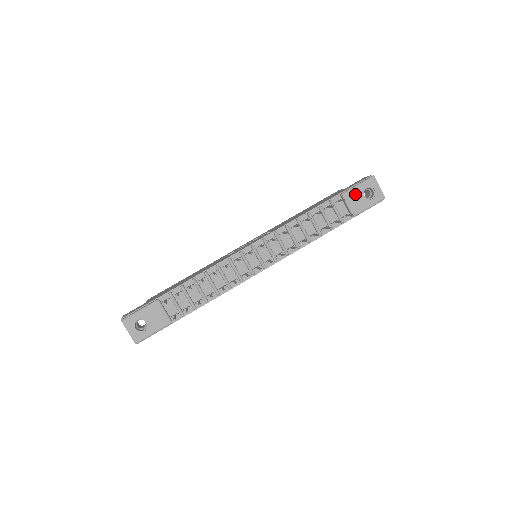
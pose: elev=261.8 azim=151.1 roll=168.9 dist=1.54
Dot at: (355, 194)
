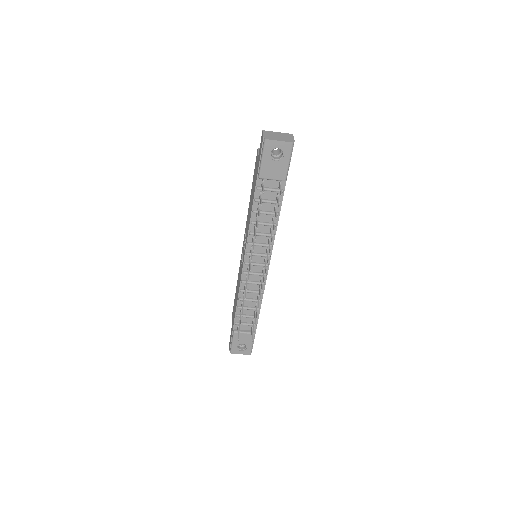
Dot at: (268, 167)
